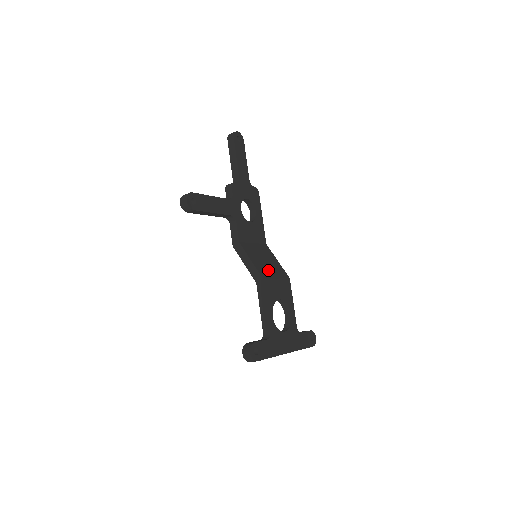
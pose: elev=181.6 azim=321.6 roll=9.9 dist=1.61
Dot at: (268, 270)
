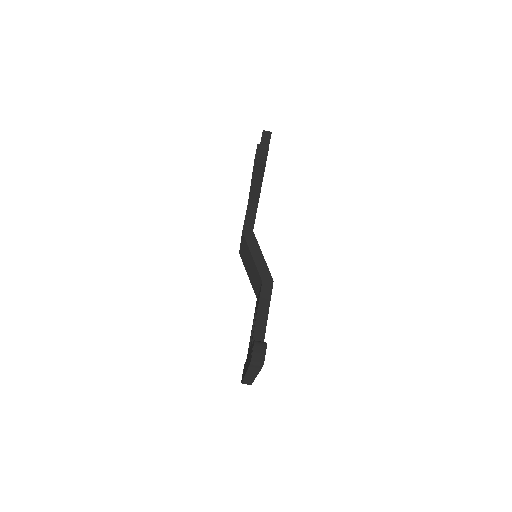
Dot at: occluded
